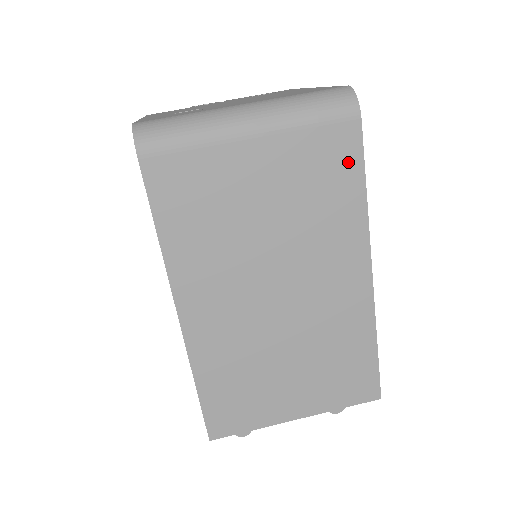
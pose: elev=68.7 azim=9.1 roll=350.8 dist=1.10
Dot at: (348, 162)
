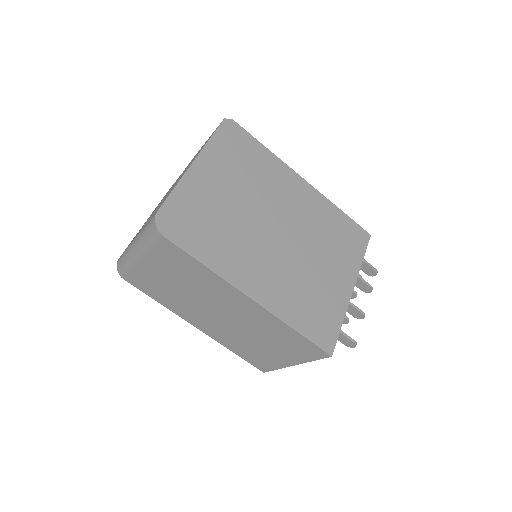
Dot at: (182, 256)
